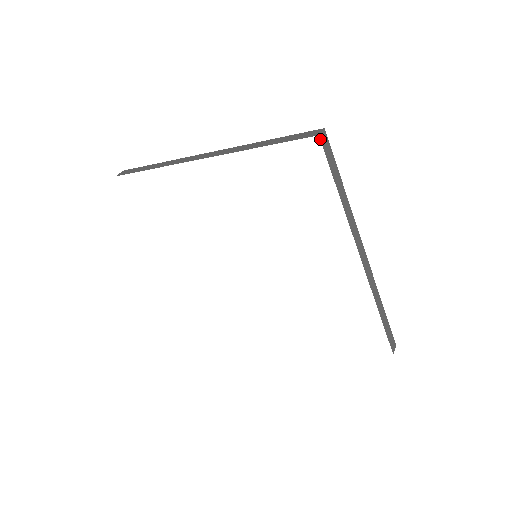
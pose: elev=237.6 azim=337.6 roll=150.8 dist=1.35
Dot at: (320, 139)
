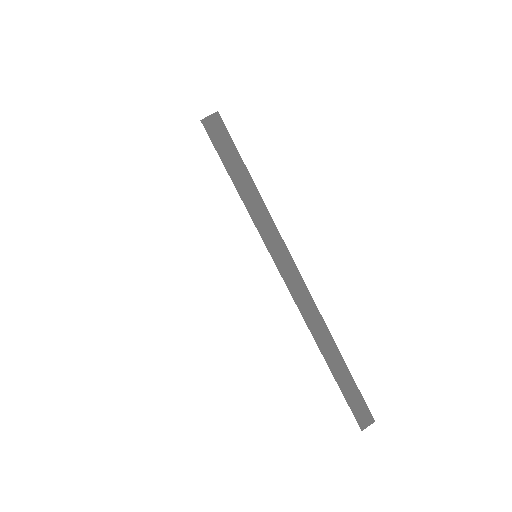
Dot at: (203, 125)
